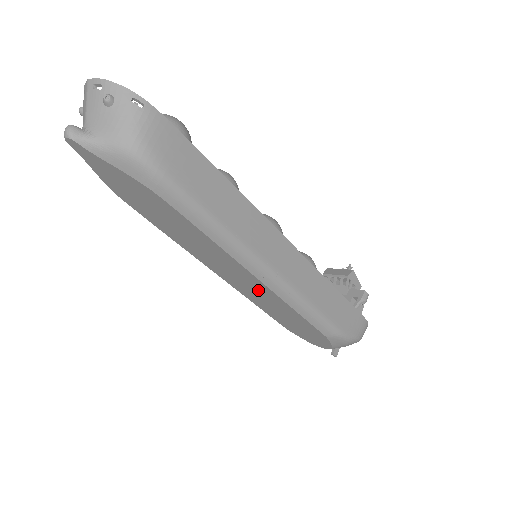
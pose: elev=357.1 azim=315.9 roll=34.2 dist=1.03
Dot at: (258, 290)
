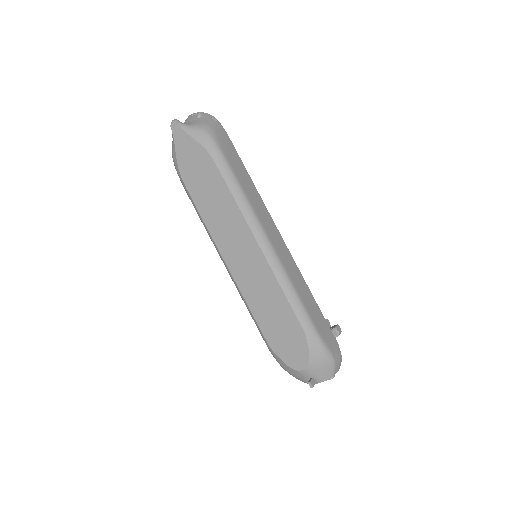
Dot at: (255, 268)
